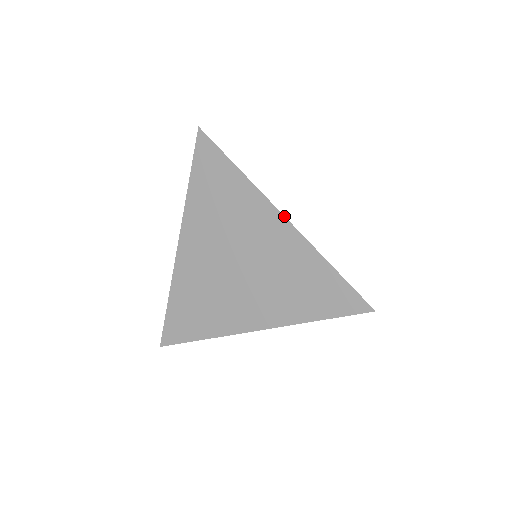
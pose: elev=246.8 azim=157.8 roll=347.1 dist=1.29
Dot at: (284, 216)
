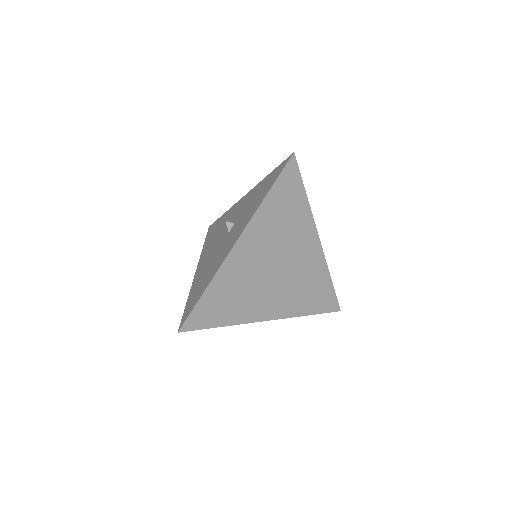
Dot at: (320, 241)
